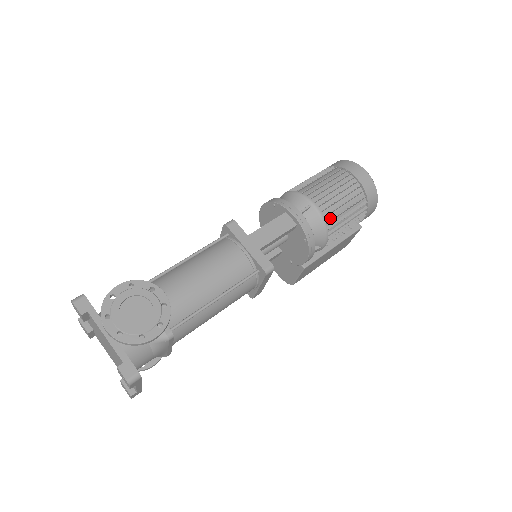
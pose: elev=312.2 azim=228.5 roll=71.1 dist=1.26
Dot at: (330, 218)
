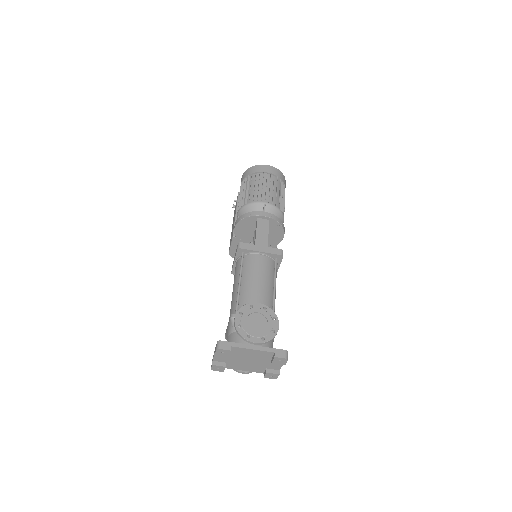
Dot at: (277, 204)
